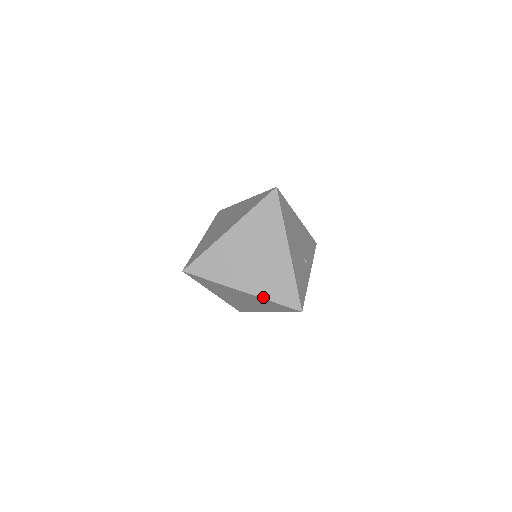
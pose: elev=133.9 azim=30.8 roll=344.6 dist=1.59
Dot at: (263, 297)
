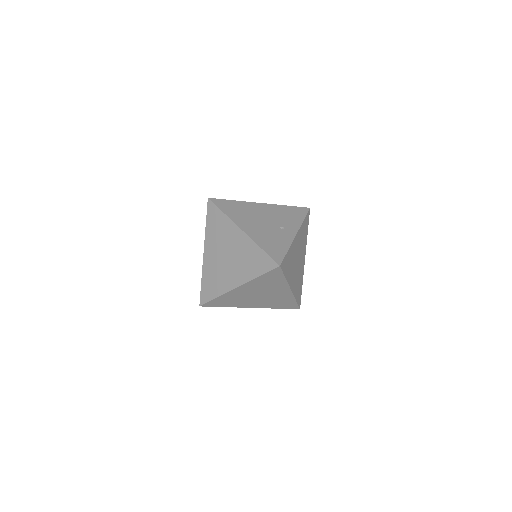
Dot at: (250, 279)
